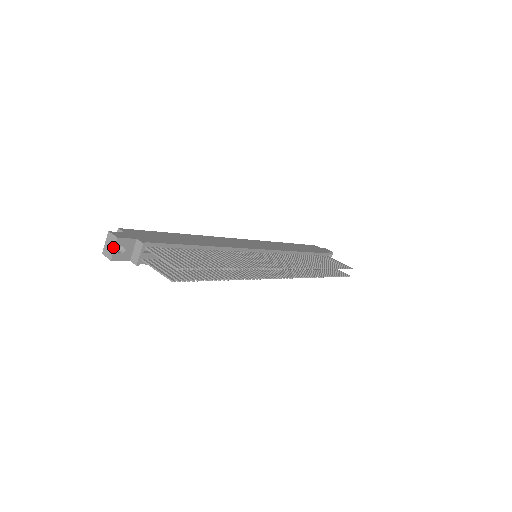
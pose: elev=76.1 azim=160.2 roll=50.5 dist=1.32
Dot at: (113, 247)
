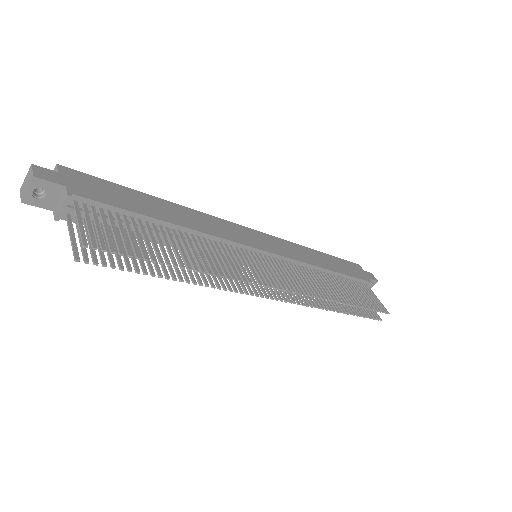
Dot at: (27, 186)
